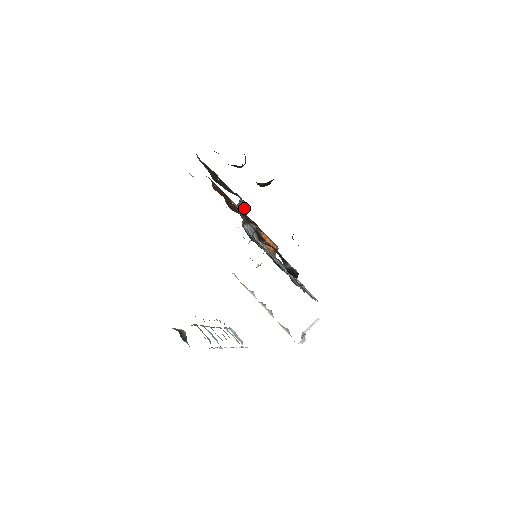
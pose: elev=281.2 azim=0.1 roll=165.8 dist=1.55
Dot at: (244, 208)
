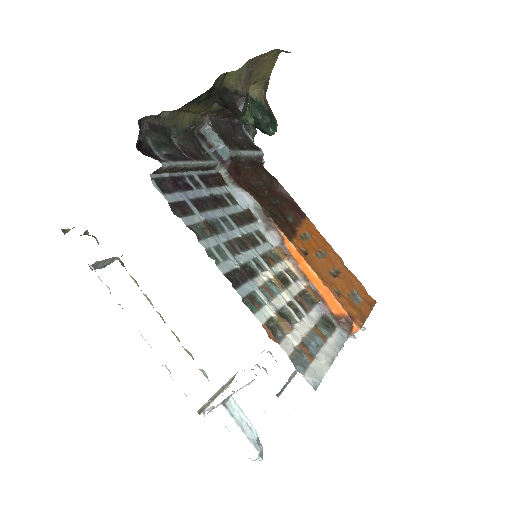
Dot at: (221, 148)
